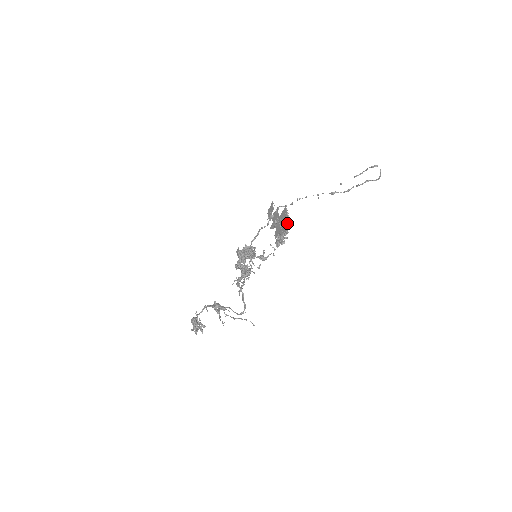
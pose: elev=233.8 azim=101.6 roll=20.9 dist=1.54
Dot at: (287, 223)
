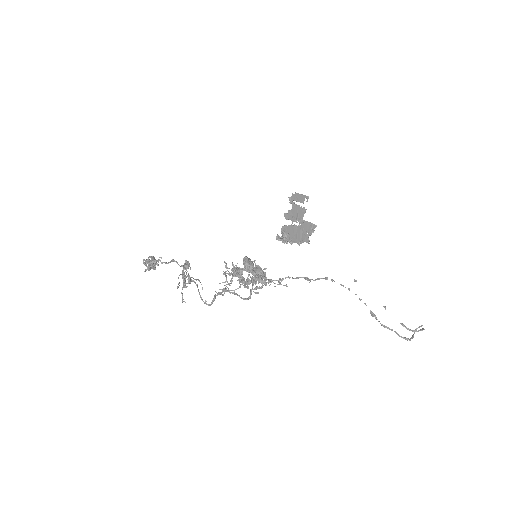
Dot at: (305, 241)
